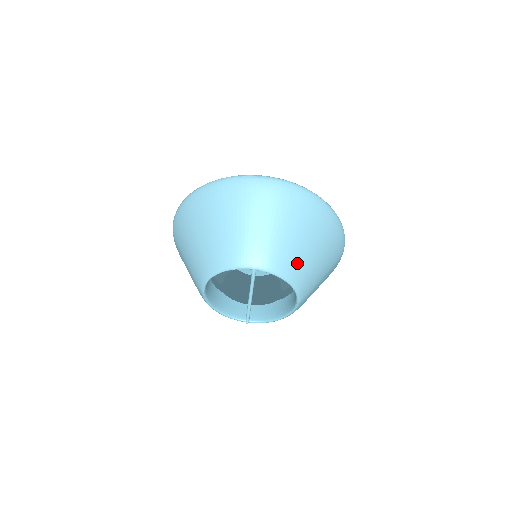
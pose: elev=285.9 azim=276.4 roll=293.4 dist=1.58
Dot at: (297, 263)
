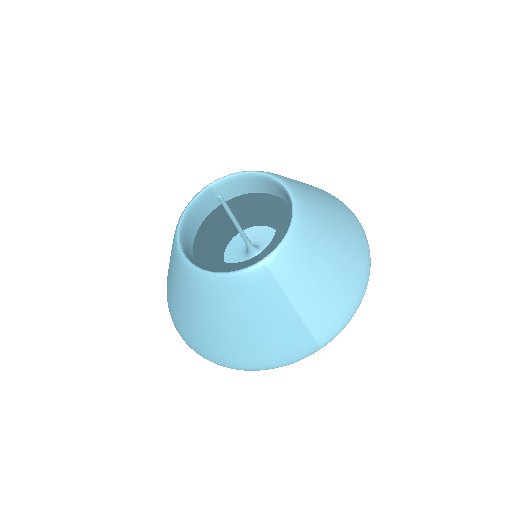
Dot at: (314, 232)
